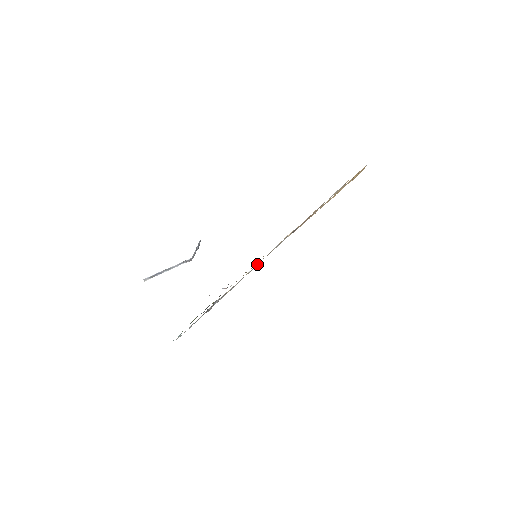
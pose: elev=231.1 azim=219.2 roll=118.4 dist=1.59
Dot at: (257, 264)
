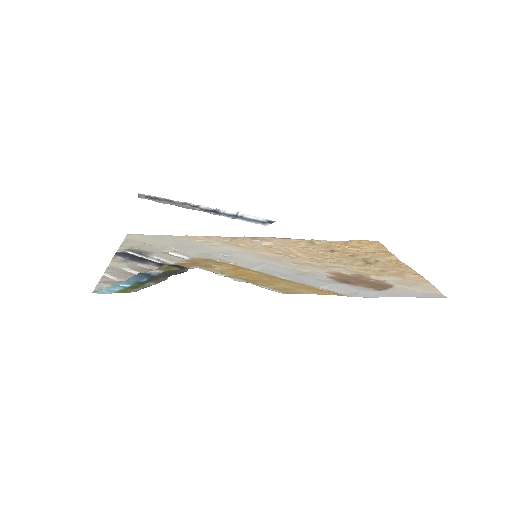
Dot at: (199, 236)
